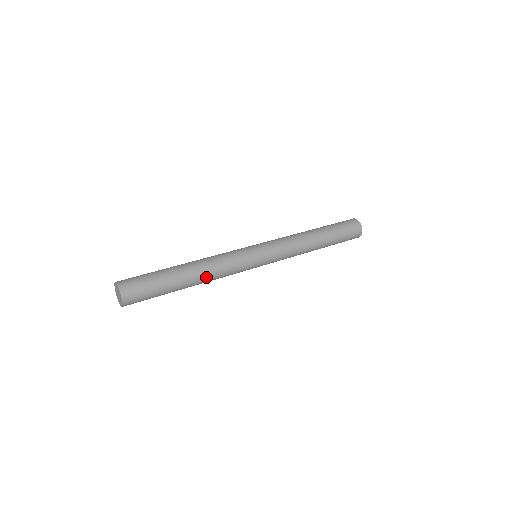
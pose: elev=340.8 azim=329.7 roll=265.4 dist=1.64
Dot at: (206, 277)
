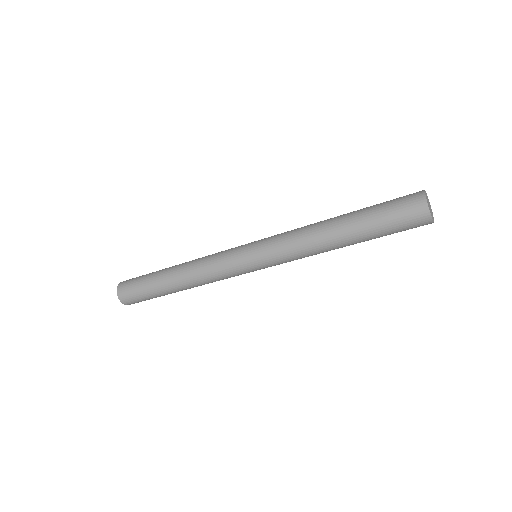
Dot at: (189, 280)
